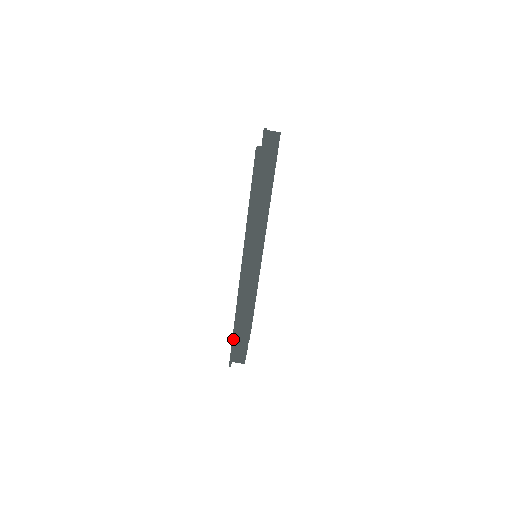
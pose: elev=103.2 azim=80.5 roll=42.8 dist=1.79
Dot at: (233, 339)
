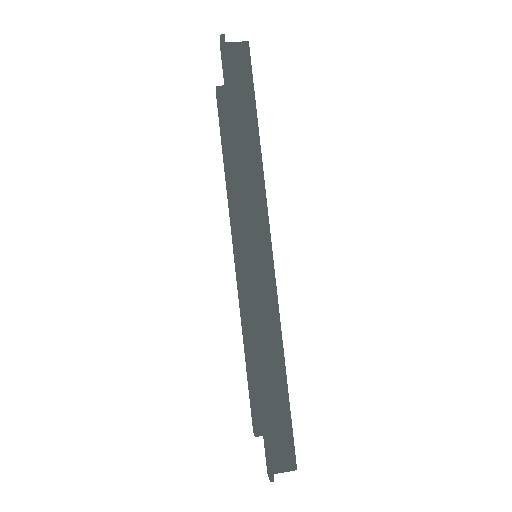
Dot at: (263, 406)
